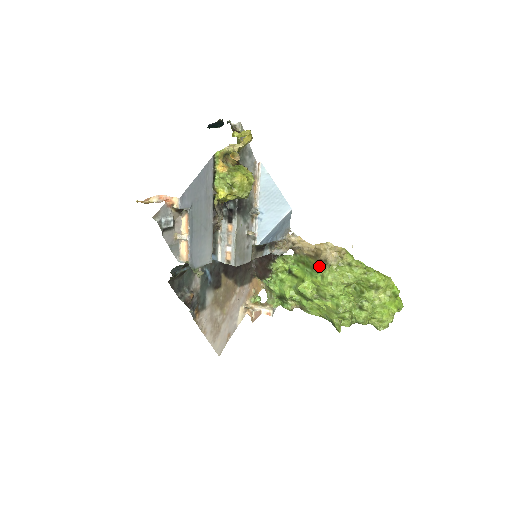
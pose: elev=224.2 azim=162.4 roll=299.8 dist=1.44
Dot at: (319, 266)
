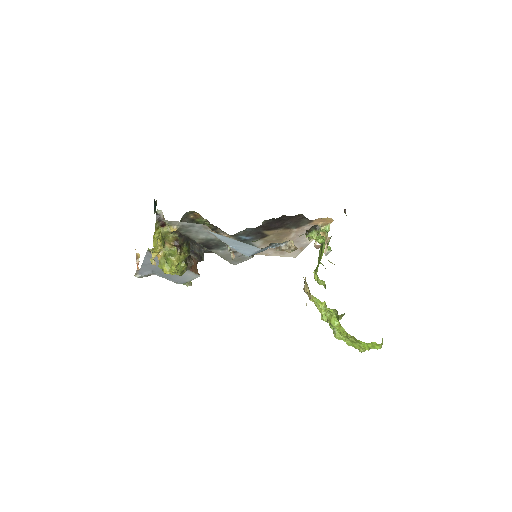
Dot at: occluded
